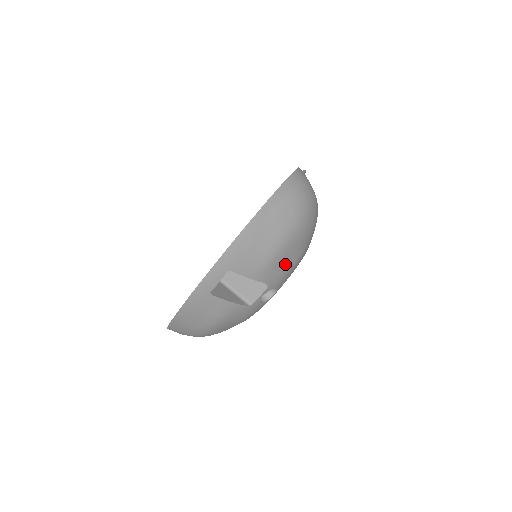
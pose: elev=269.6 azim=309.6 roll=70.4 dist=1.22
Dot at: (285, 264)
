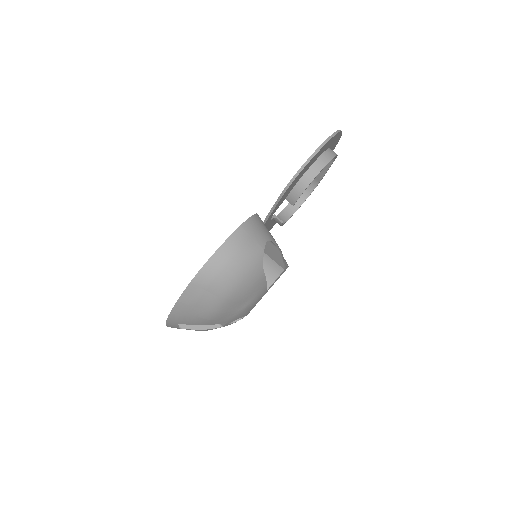
Dot at: (231, 314)
